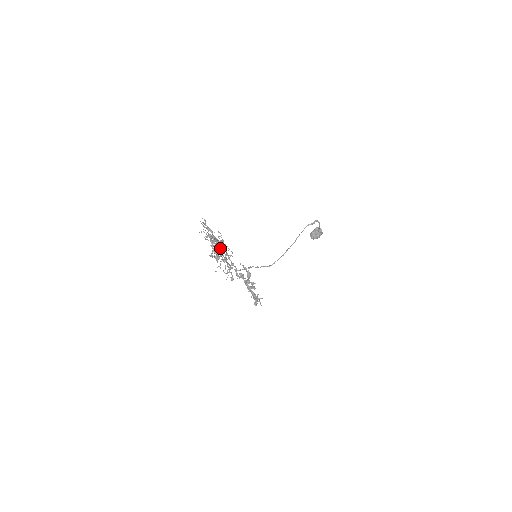
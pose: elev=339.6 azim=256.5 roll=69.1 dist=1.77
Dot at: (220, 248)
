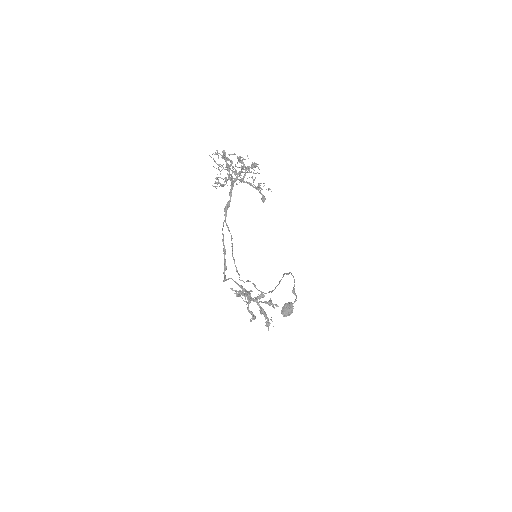
Dot at: (229, 202)
